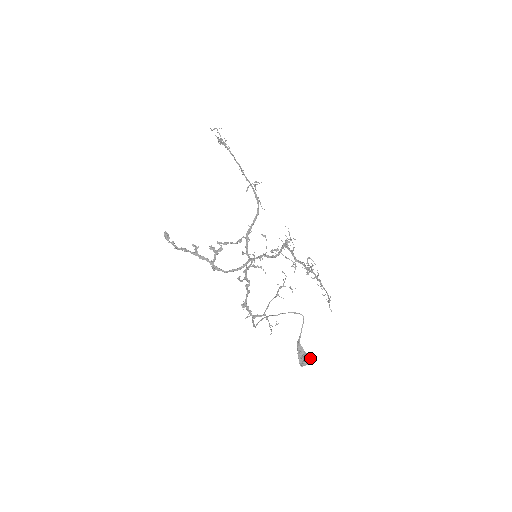
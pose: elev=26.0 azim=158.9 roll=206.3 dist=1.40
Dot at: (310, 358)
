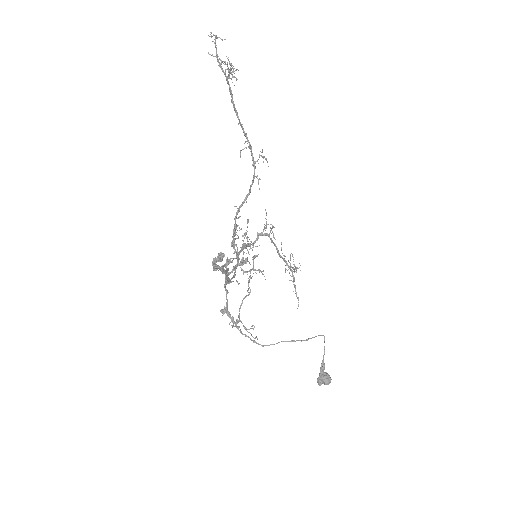
Dot at: occluded
